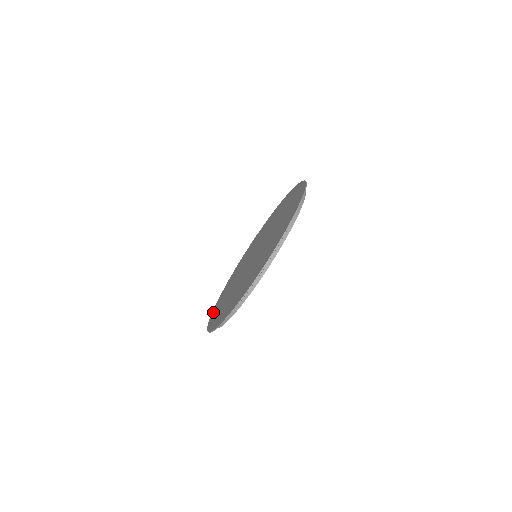
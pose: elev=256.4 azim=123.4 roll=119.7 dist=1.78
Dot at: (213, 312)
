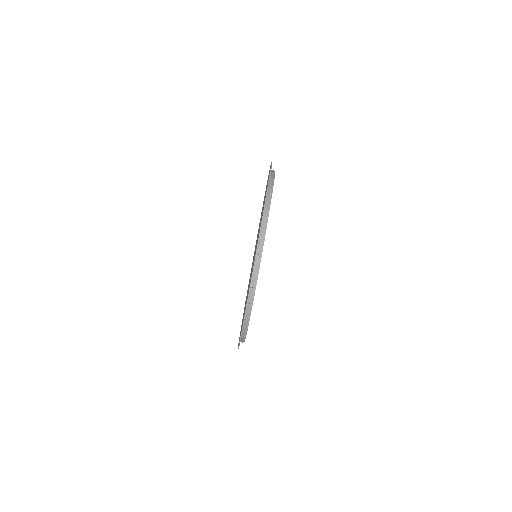
Dot at: occluded
